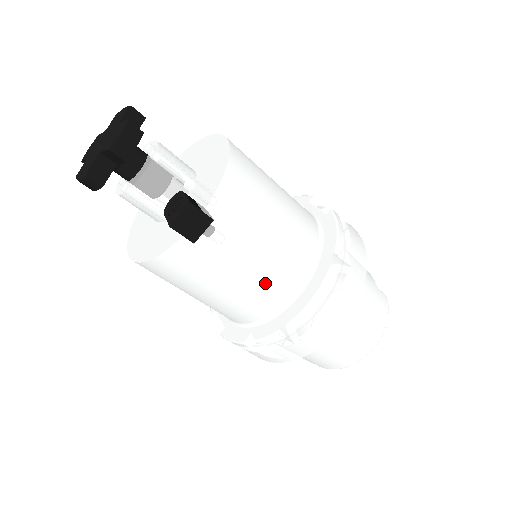
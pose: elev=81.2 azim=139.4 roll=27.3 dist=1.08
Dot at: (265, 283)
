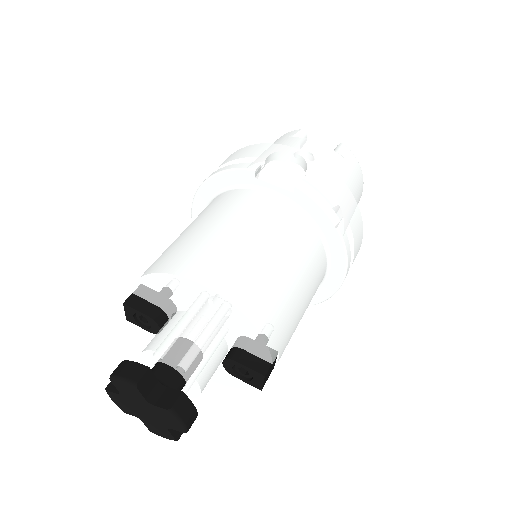
Dot at: occluded
